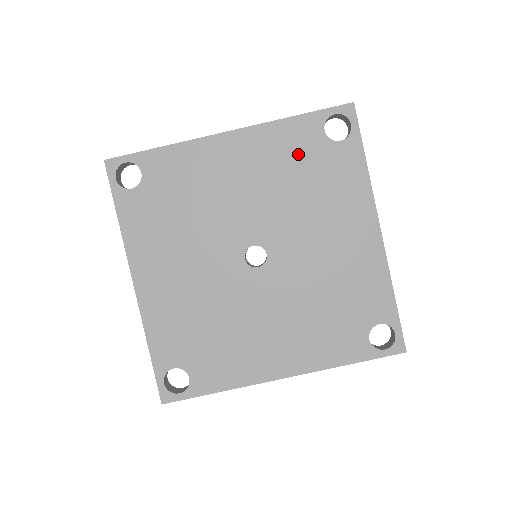
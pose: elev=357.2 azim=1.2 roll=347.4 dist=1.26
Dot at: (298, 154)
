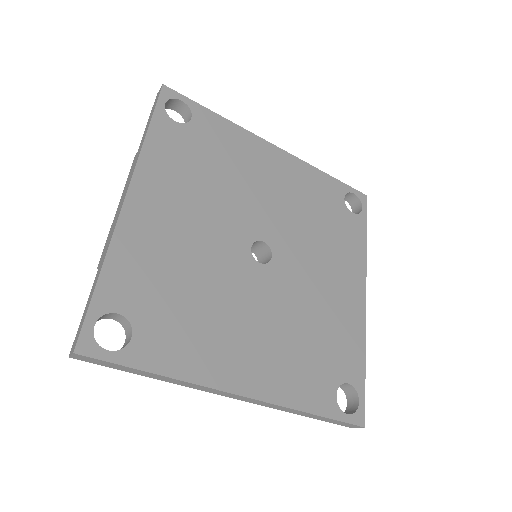
Dot at: (322, 199)
